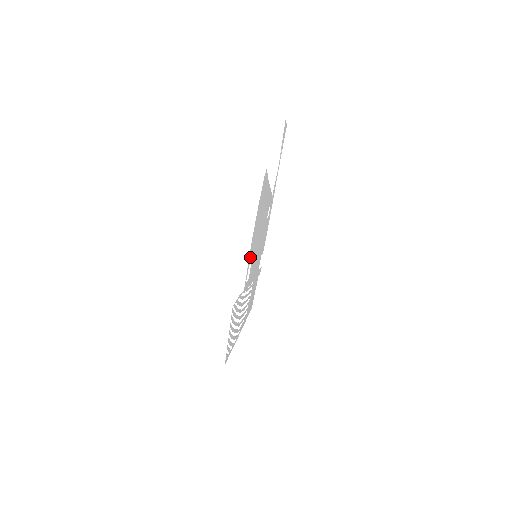
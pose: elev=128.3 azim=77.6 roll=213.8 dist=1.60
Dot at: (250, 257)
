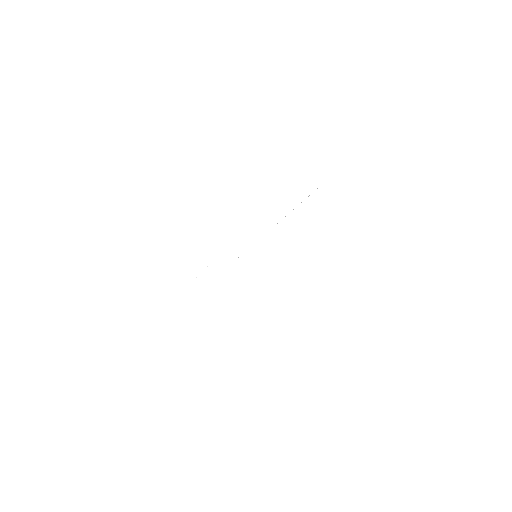
Dot at: occluded
